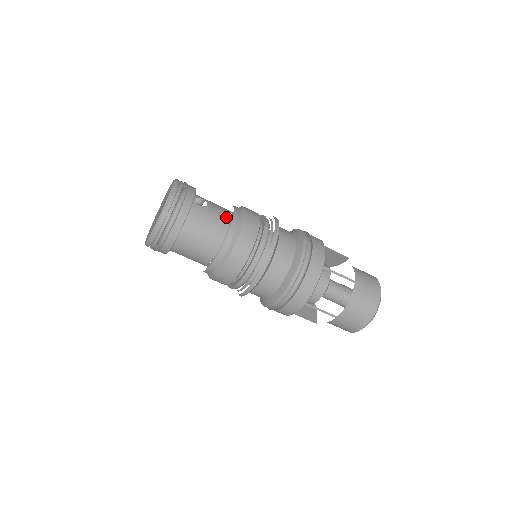
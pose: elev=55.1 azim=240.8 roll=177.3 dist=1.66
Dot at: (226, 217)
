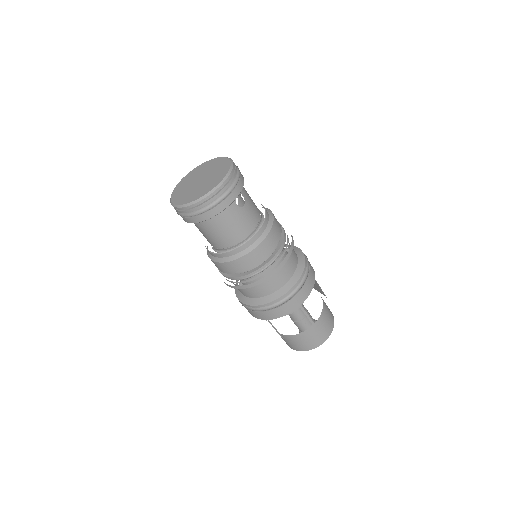
Dot at: (252, 225)
